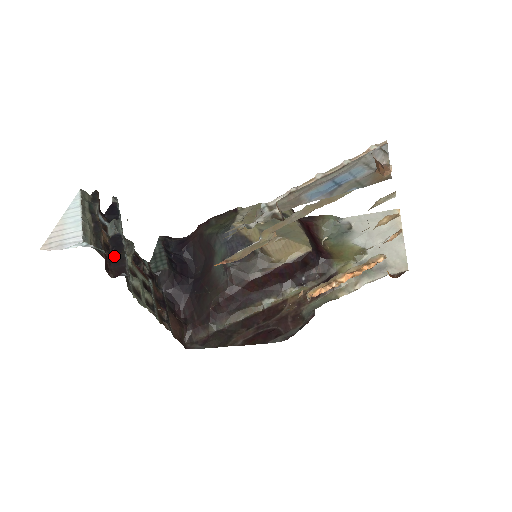
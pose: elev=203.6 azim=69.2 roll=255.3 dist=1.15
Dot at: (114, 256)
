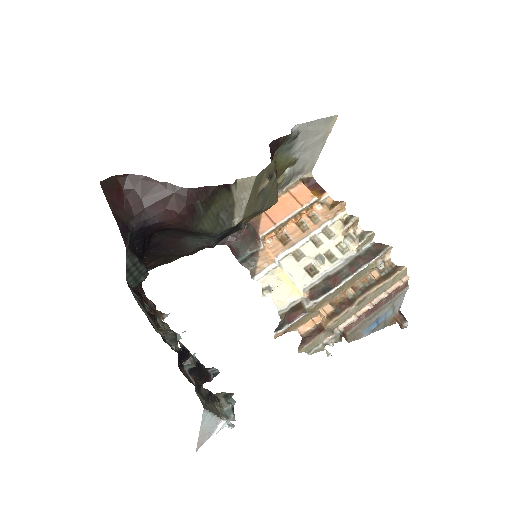
Dot at: (200, 377)
